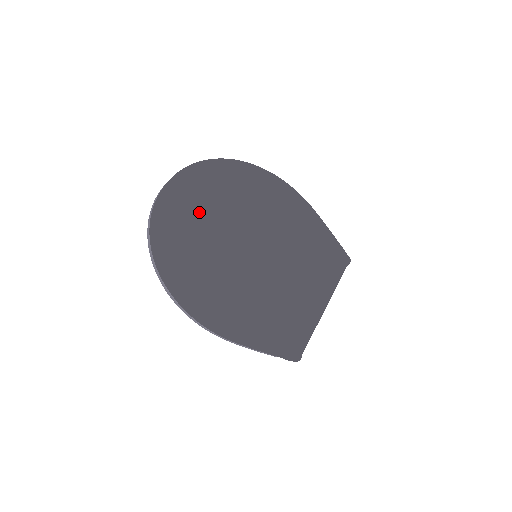
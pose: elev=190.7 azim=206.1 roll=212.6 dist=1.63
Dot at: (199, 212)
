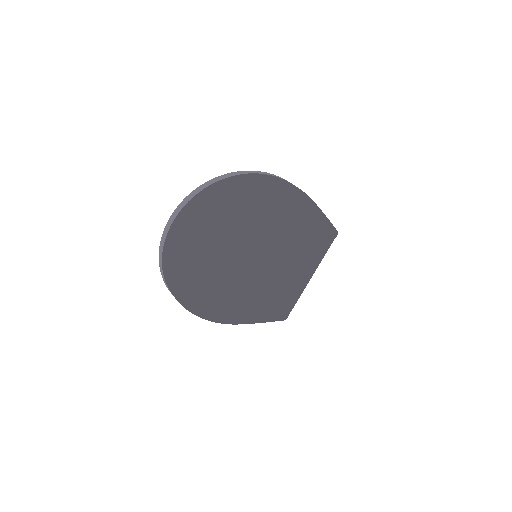
Dot at: (206, 240)
